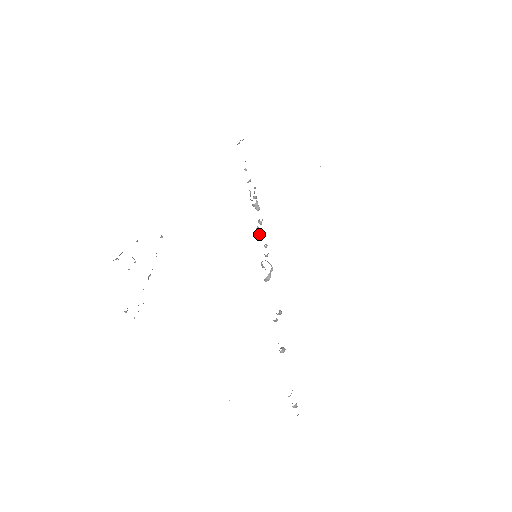
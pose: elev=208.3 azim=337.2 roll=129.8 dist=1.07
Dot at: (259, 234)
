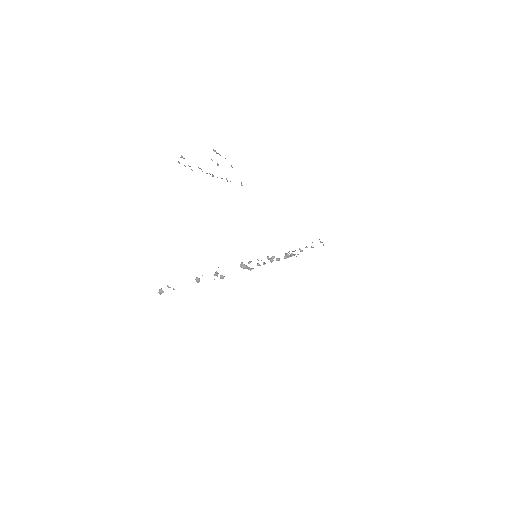
Dot at: occluded
